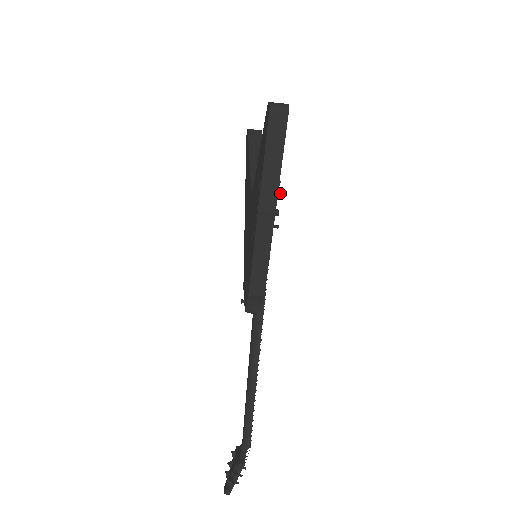
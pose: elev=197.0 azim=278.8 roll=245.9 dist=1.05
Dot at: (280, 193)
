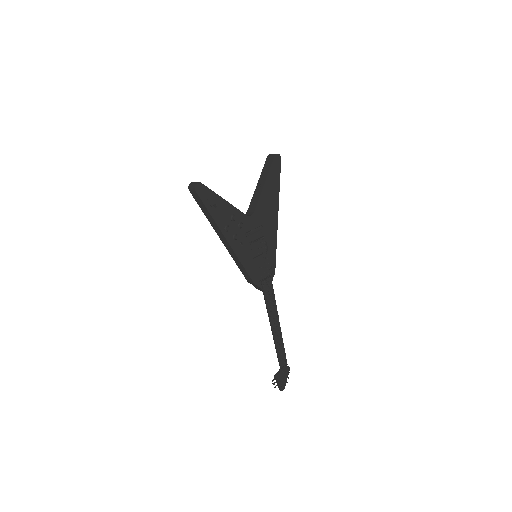
Dot at: (226, 229)
